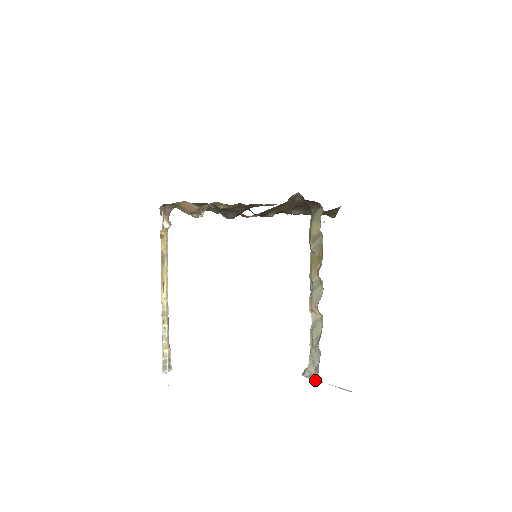
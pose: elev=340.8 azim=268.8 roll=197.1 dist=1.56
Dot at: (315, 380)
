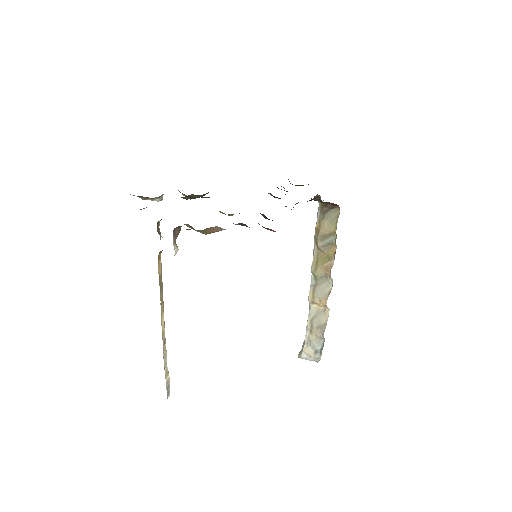
Dot at: (315, 361)
